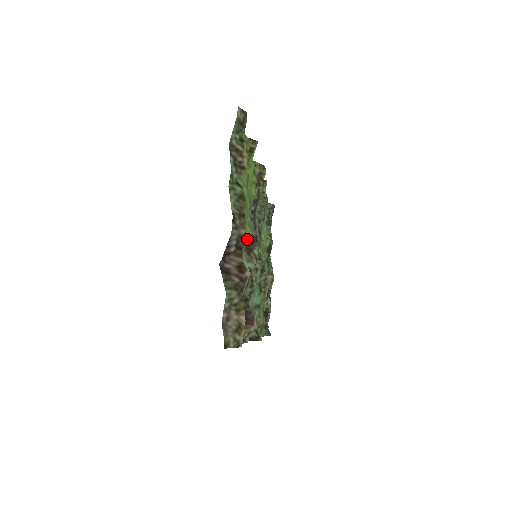
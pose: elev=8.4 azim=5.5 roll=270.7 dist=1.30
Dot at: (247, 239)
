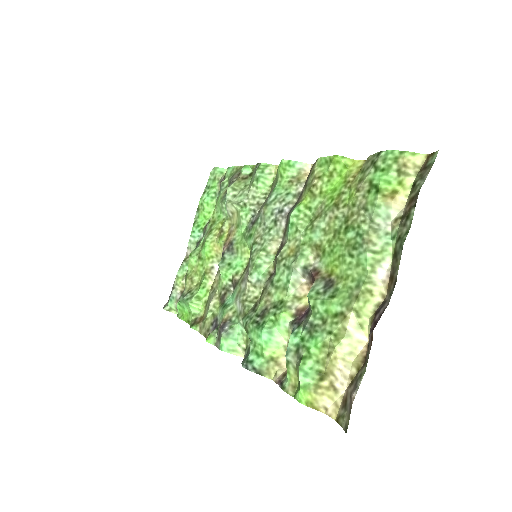
Dot at: (328, 274)
